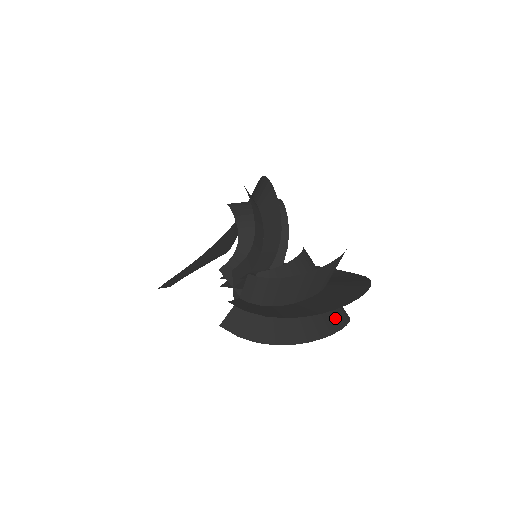
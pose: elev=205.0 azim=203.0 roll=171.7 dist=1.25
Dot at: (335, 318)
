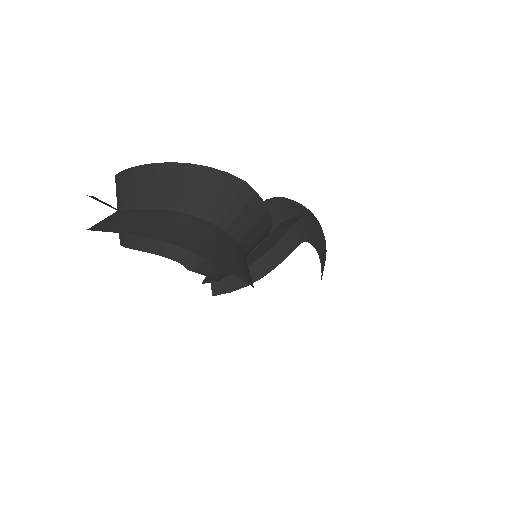
Dot at: (157, 230)
